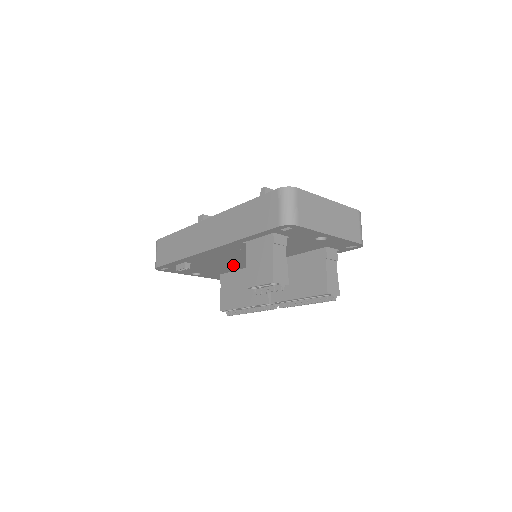
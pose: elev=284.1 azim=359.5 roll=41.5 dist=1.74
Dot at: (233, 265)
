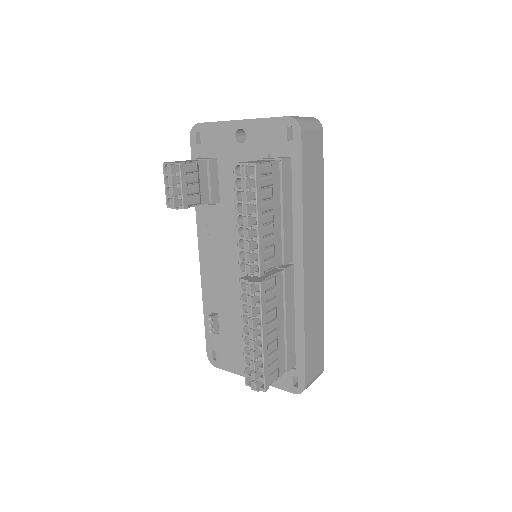
Dot at: occluded
